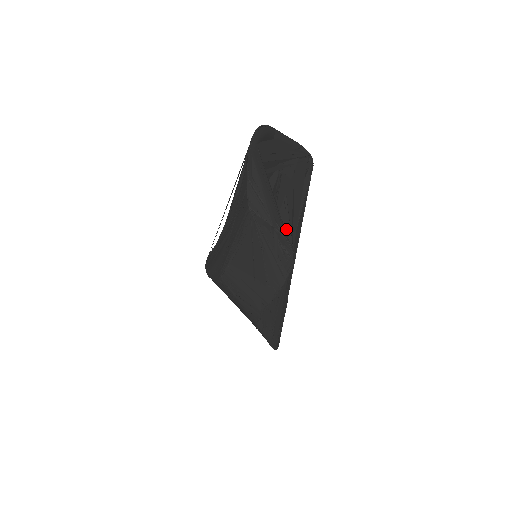
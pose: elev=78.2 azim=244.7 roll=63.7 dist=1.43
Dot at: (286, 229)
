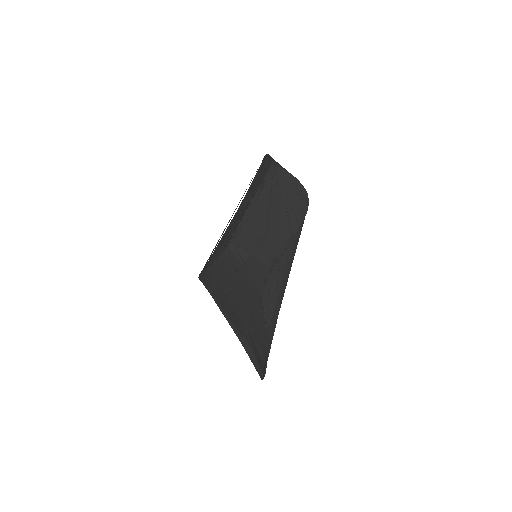
Dot at: occluded
